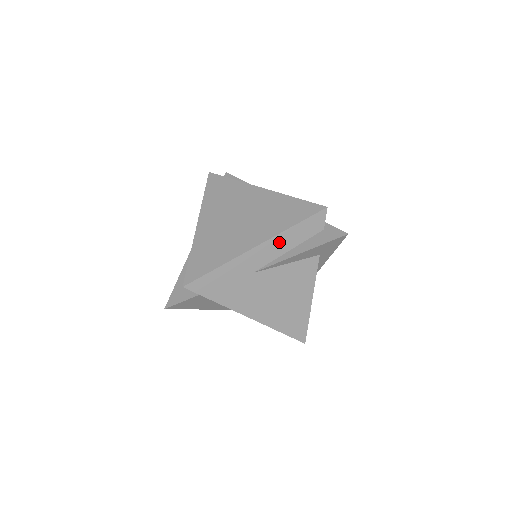
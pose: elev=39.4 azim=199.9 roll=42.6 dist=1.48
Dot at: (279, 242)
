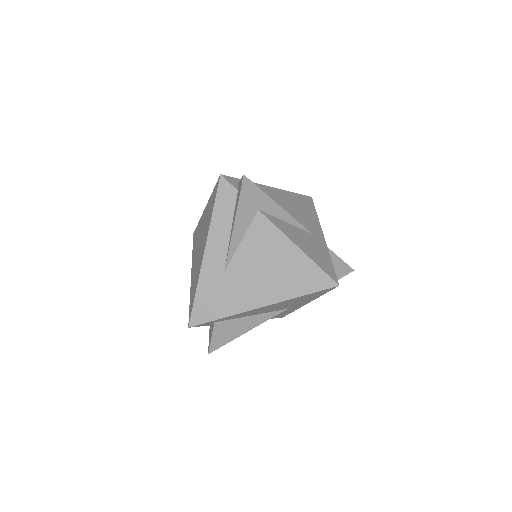
Dot at: (216, 233)
